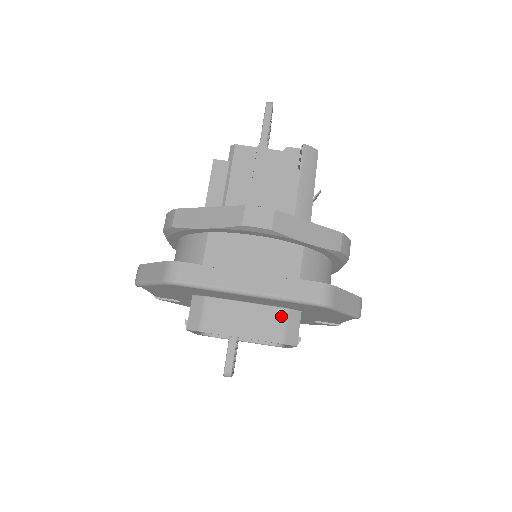
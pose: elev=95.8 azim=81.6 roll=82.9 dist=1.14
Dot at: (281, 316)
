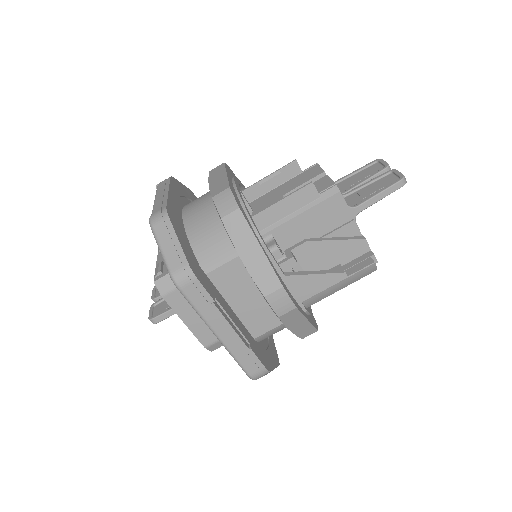
Dot at: occluded
